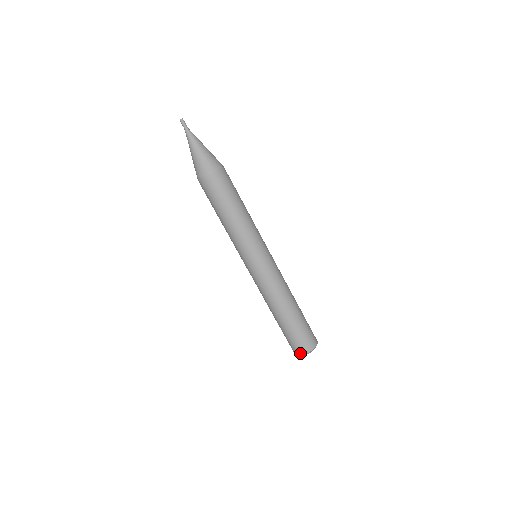
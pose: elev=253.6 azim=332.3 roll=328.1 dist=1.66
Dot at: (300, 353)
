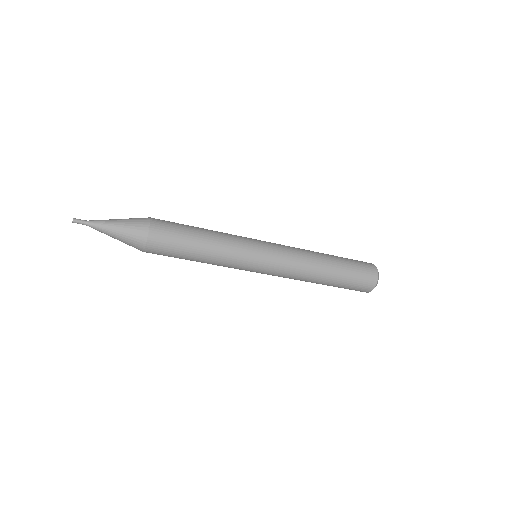
Dot at: occluded
